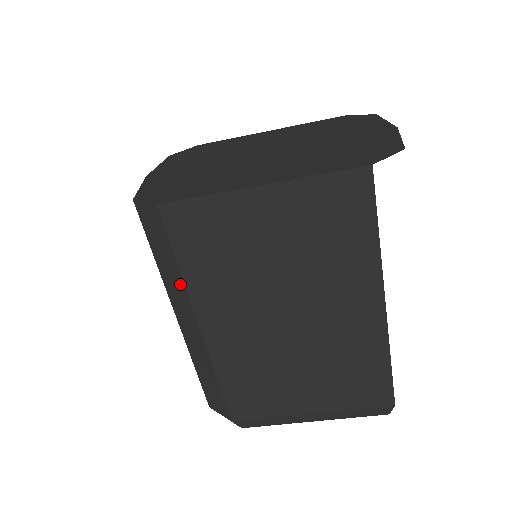
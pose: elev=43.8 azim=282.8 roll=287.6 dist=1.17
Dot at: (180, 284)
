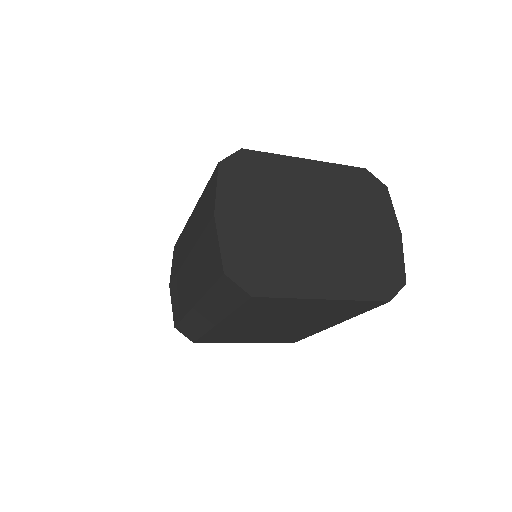
Dot at: (224, 312)
